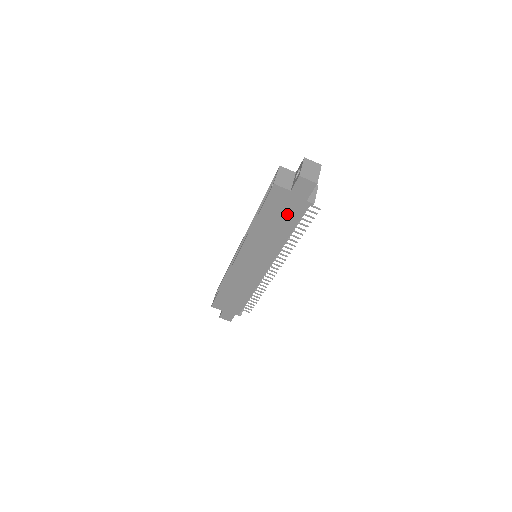
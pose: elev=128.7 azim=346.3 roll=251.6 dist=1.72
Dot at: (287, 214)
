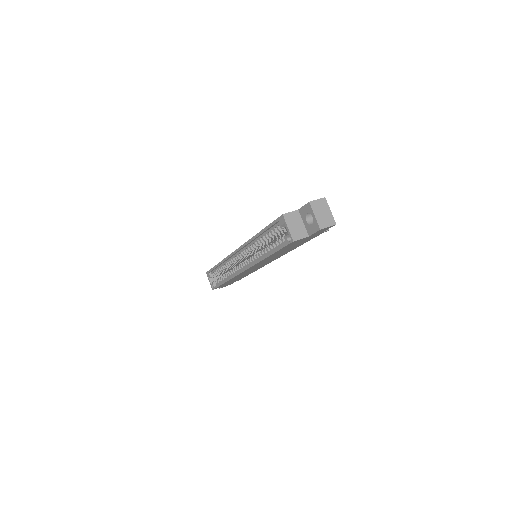
Dot at: occluded
